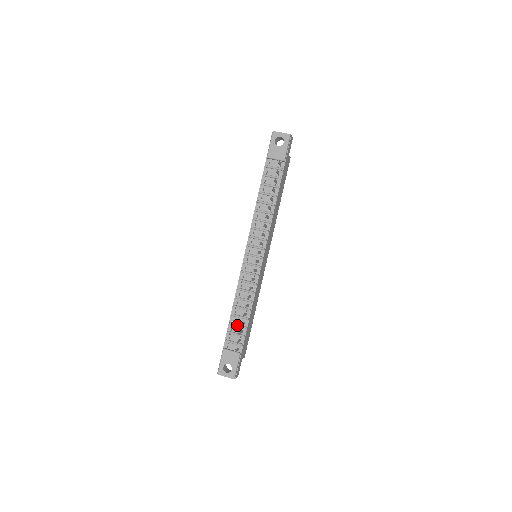
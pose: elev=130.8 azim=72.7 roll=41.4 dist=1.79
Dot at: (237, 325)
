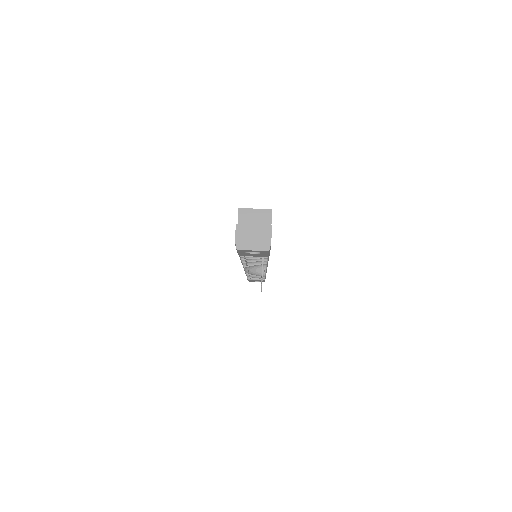
Dot at: occluded
